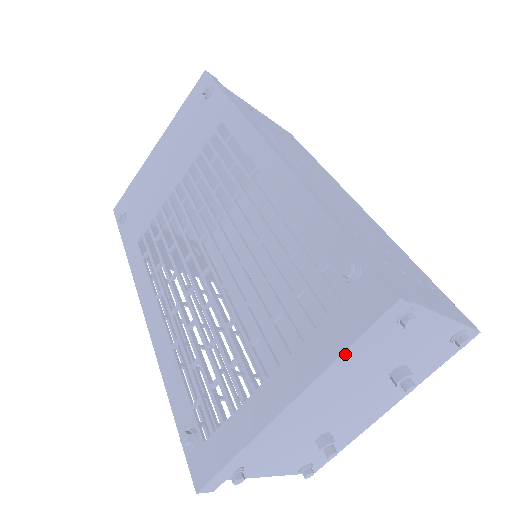
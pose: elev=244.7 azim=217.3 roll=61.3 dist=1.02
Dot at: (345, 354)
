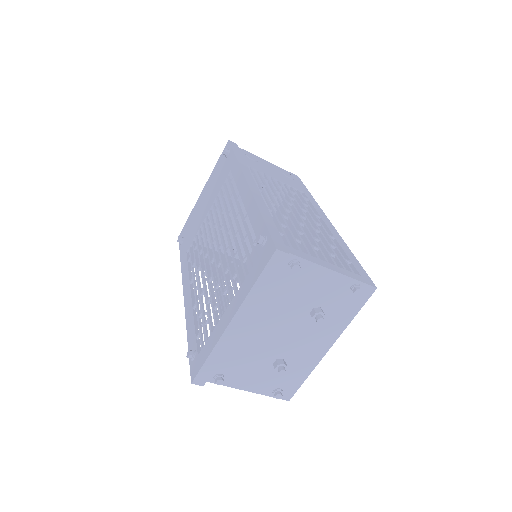
Dot at: (256, 286)
